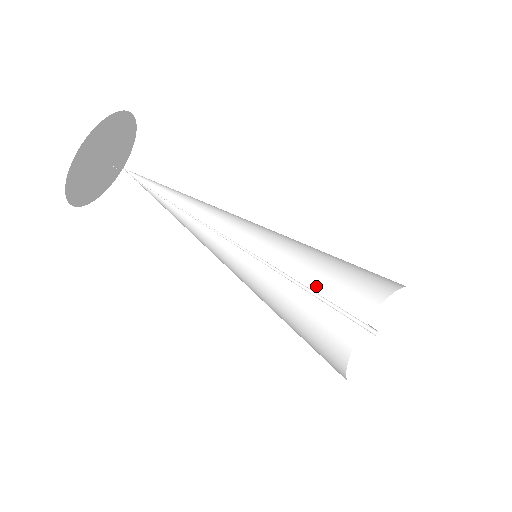
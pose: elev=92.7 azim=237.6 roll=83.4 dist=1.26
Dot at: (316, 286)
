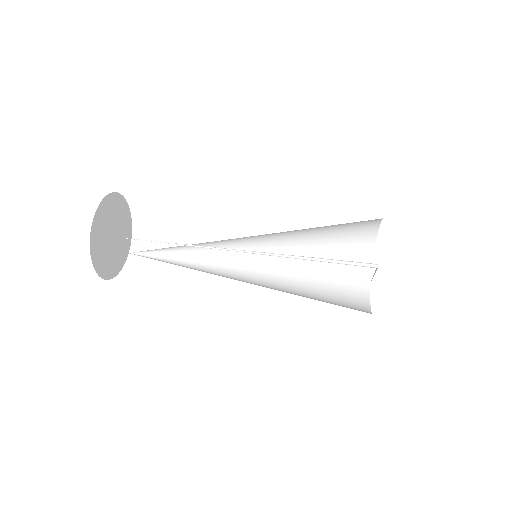
Dot at: (316, 272)
